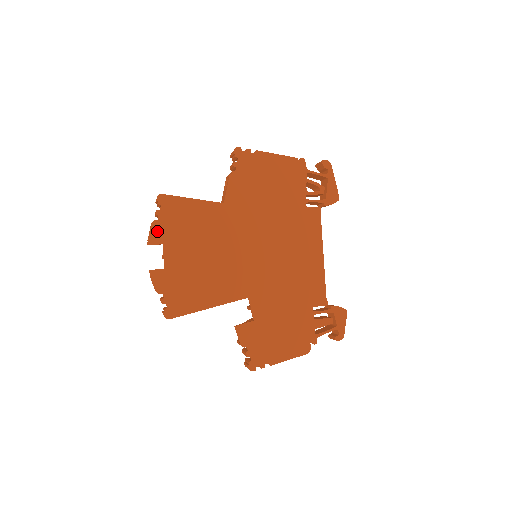
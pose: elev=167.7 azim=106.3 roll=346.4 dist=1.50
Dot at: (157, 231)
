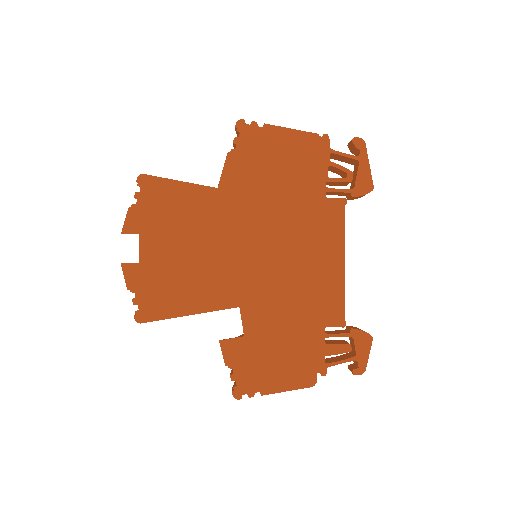
Dot at: (134, 218)
